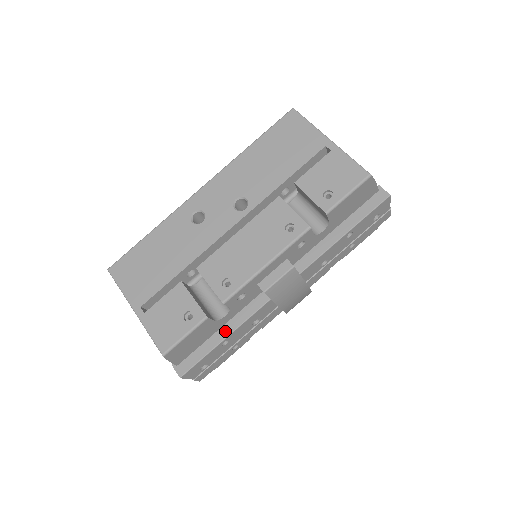
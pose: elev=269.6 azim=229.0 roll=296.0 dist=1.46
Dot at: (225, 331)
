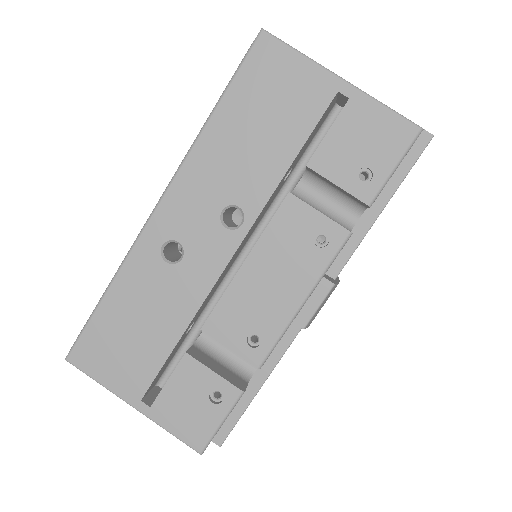
Dot at: (258, 378)
